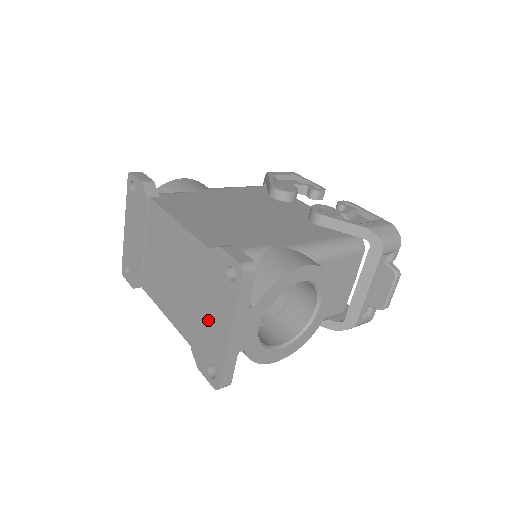
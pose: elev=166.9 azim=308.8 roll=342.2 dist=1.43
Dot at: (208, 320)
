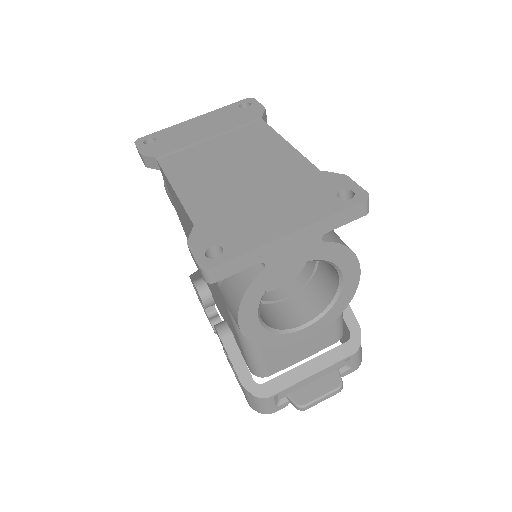
Dot at: (263, 212)
